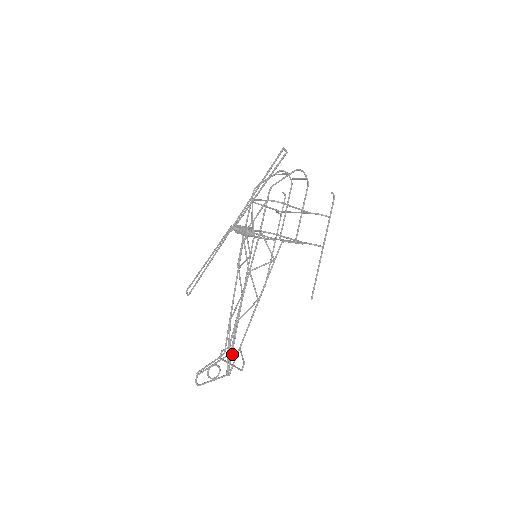
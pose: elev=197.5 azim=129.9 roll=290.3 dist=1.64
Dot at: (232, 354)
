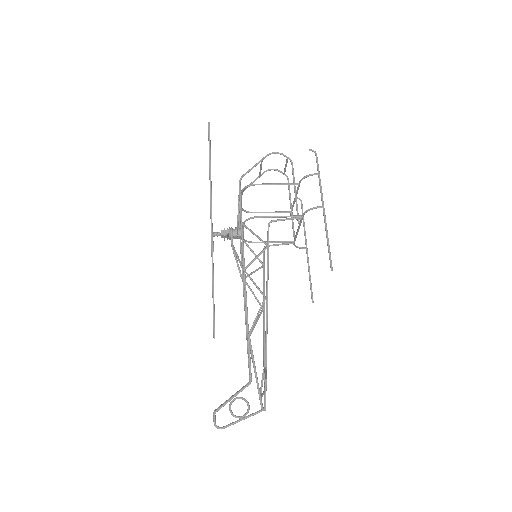
Dot at: occluded
